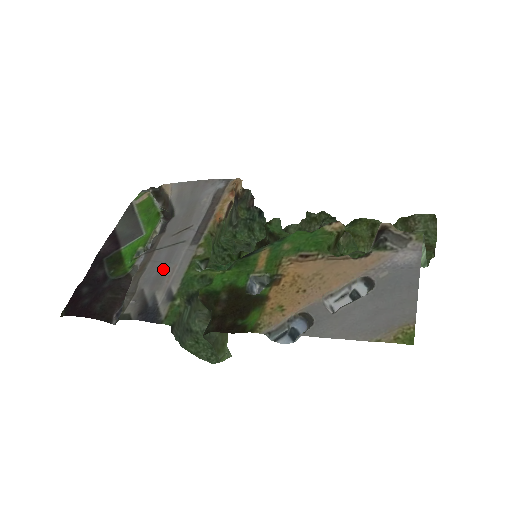
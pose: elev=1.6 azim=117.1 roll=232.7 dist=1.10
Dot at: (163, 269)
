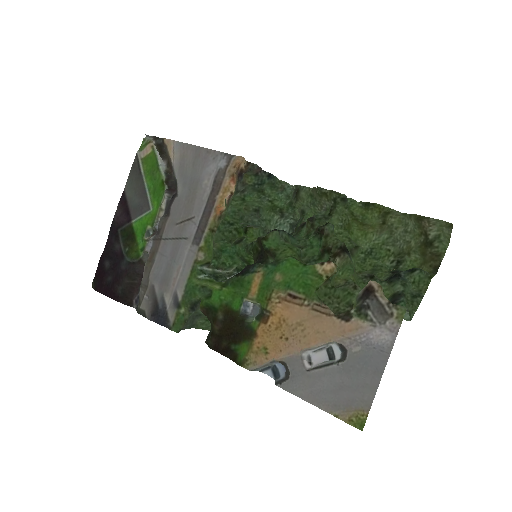
Dot at: (169, 268)
